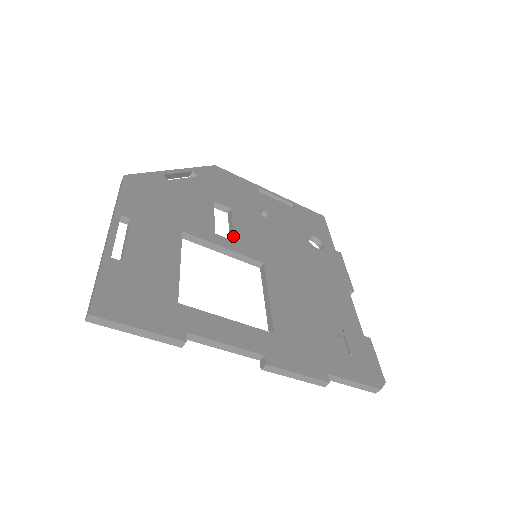
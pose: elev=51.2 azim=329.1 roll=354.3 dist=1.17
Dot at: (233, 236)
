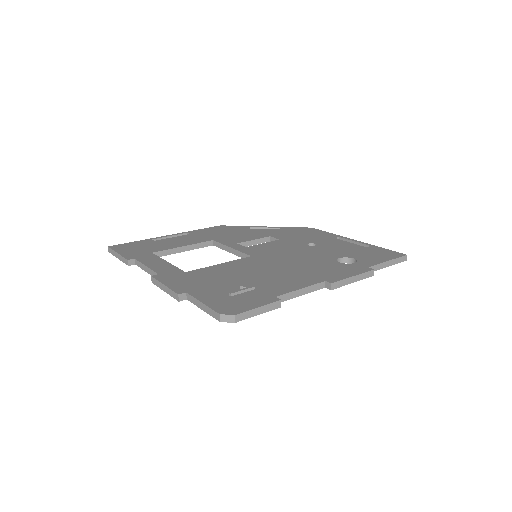
Dot at: (251, 246)
